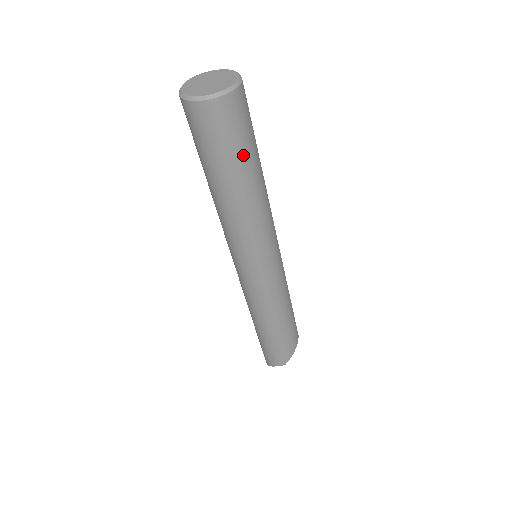
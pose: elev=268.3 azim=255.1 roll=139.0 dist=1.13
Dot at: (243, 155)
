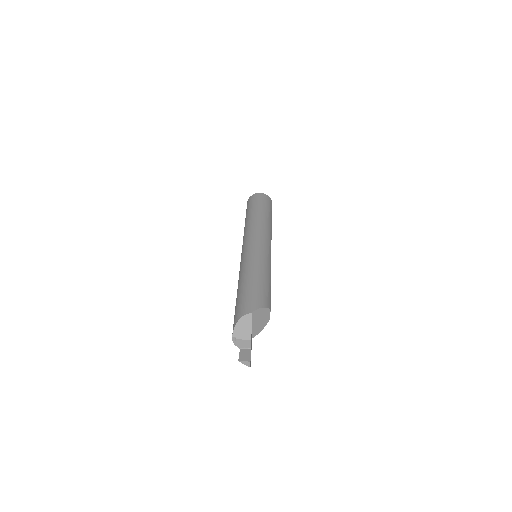
Dot at: (265, 207)
